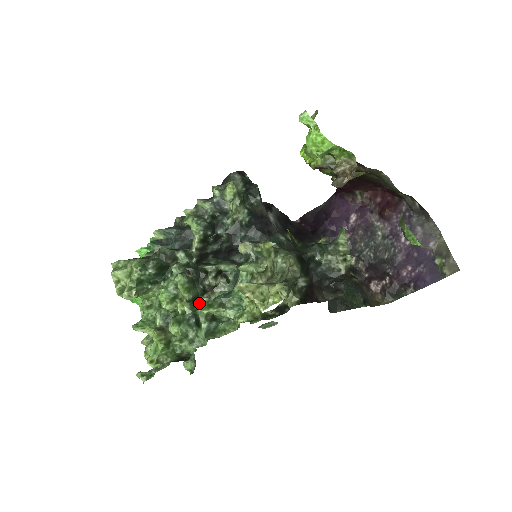
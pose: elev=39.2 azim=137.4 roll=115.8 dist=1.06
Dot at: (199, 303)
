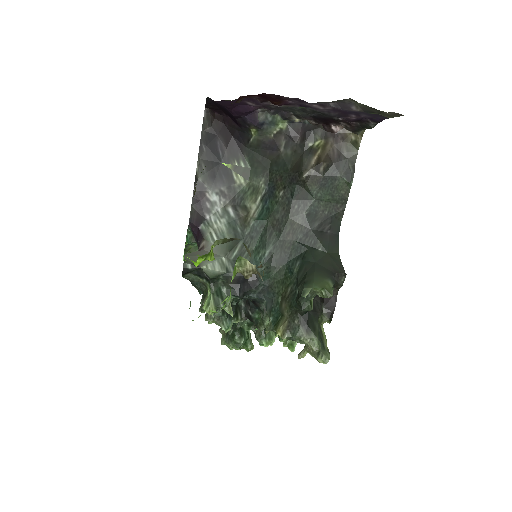
Dot at: occluded
